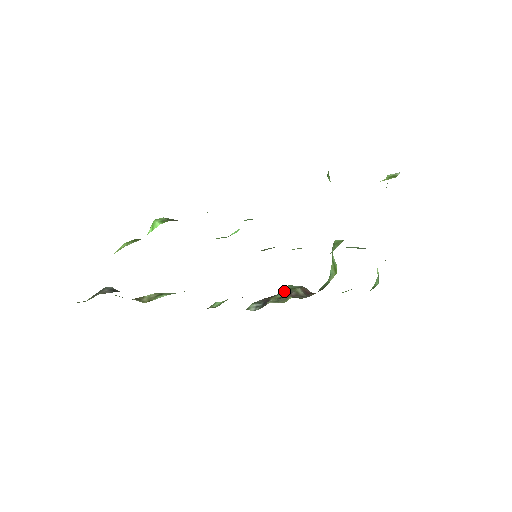
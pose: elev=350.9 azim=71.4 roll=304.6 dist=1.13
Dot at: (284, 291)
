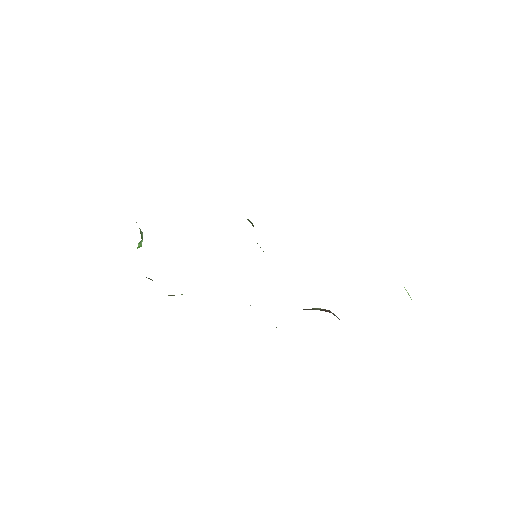
Dot at: occluded
